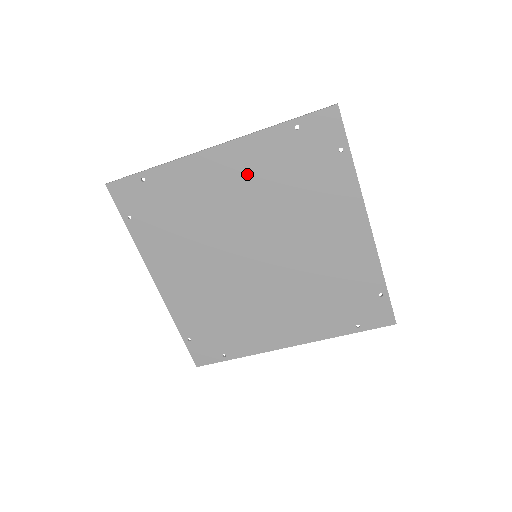
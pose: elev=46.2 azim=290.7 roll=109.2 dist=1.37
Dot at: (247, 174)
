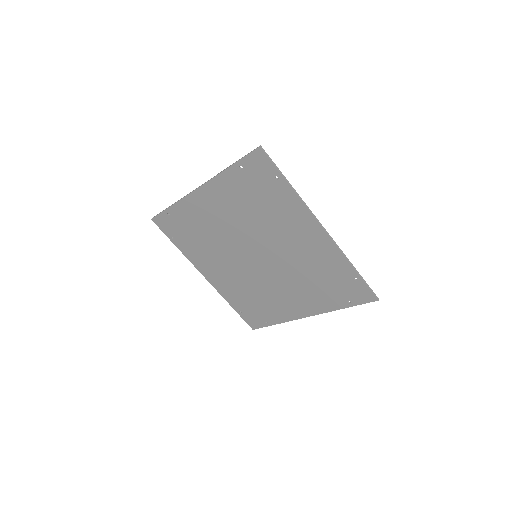
Dot at: (225, 203)
